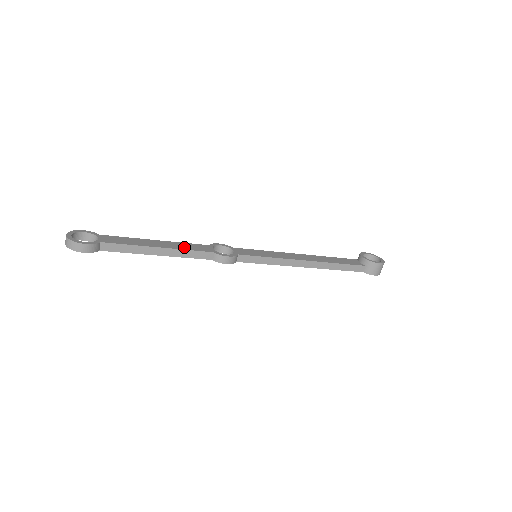
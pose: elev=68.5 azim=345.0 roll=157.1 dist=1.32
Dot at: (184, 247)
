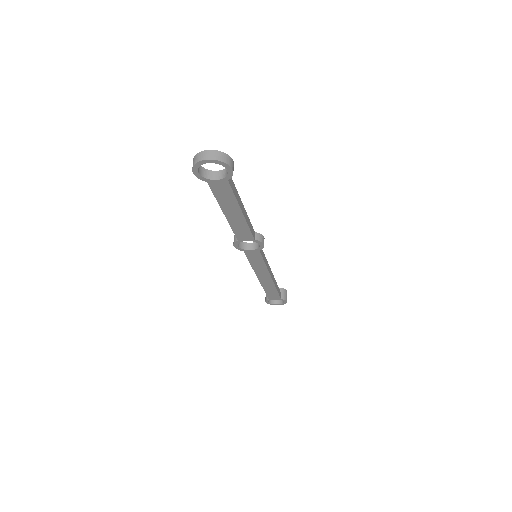
Dot at: occluded
